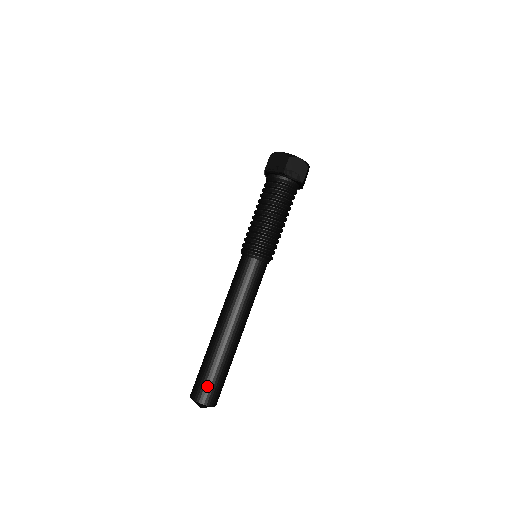
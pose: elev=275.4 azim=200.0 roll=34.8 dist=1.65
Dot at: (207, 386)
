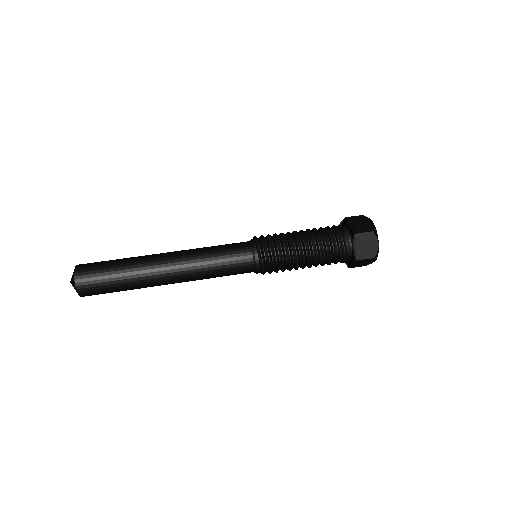
Dot at: (97, 262)
